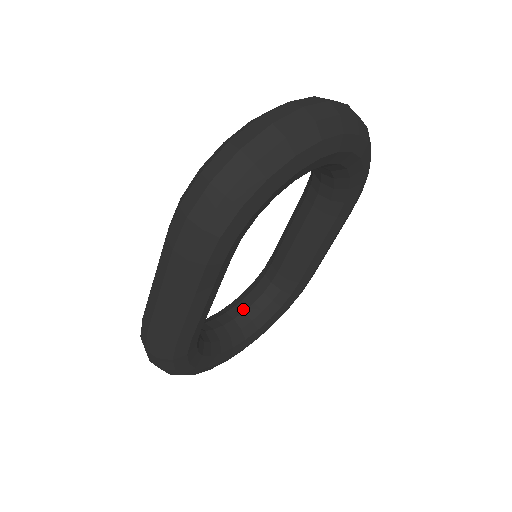
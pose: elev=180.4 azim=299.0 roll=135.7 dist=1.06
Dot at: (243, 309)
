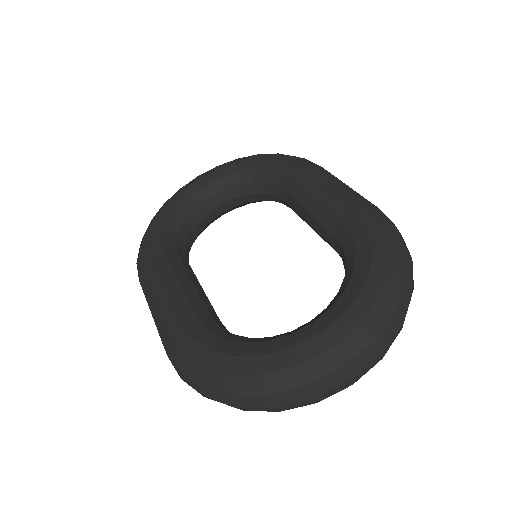
Dot at: (242, 193)
